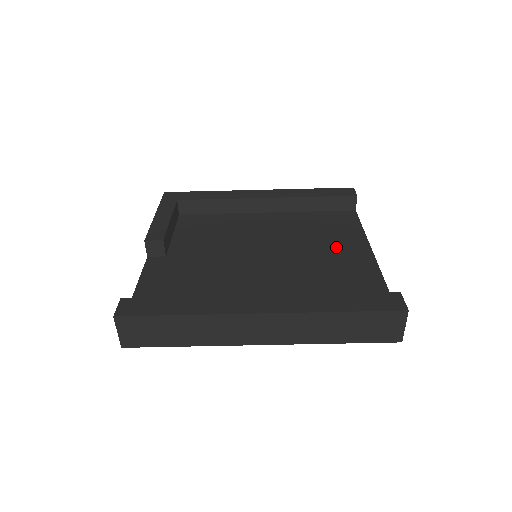
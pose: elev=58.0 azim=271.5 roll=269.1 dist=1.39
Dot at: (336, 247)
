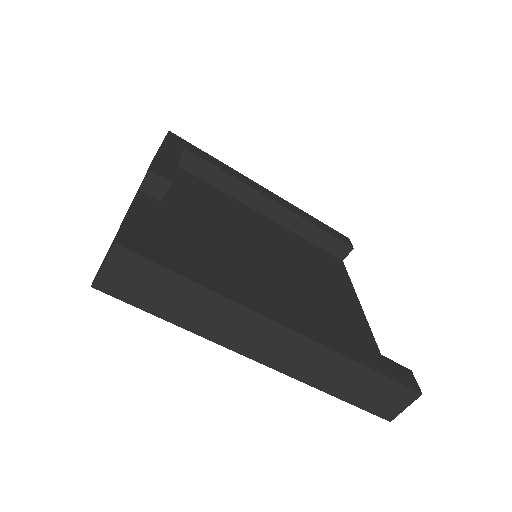
Dot at: (332, 289)
